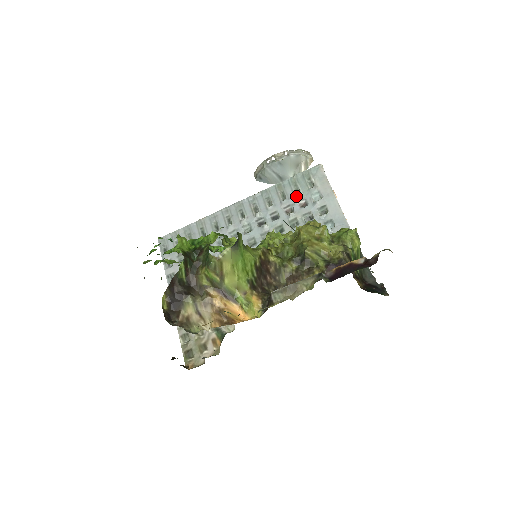
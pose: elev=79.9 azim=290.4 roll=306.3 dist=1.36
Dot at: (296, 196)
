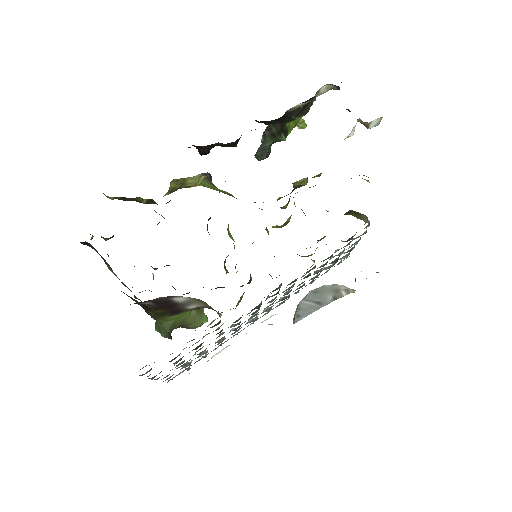
Dot at: (322, 269)
